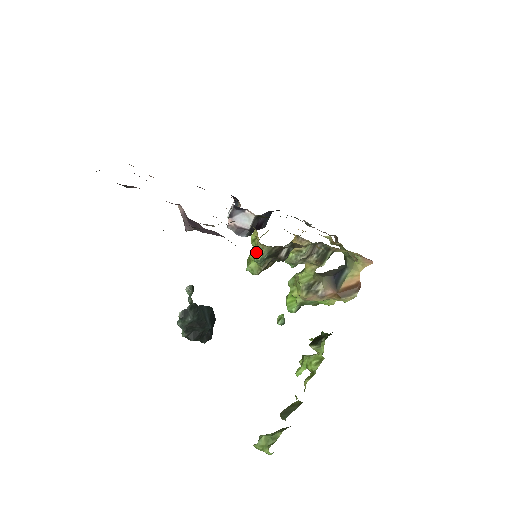
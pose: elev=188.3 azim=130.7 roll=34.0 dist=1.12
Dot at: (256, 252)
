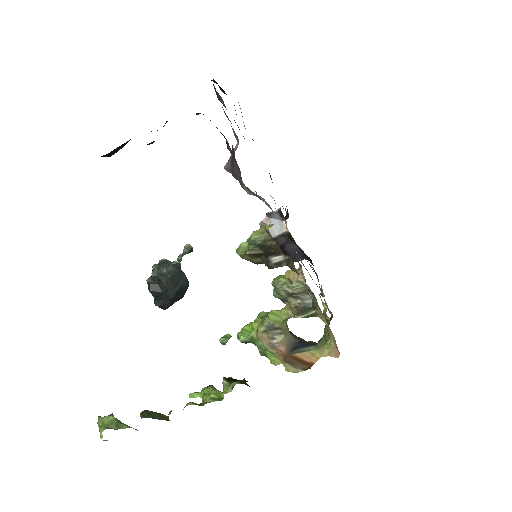
Dot at: (256, 232)
